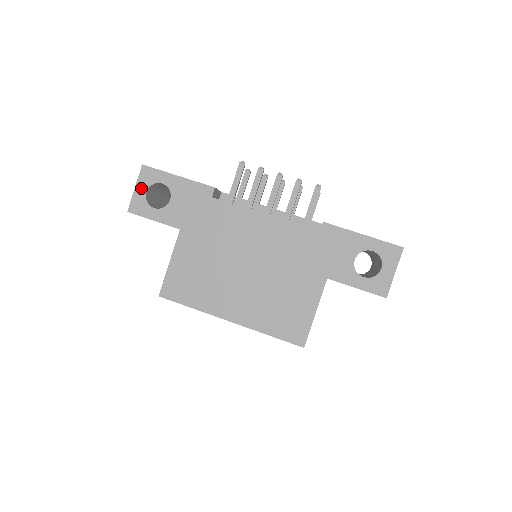
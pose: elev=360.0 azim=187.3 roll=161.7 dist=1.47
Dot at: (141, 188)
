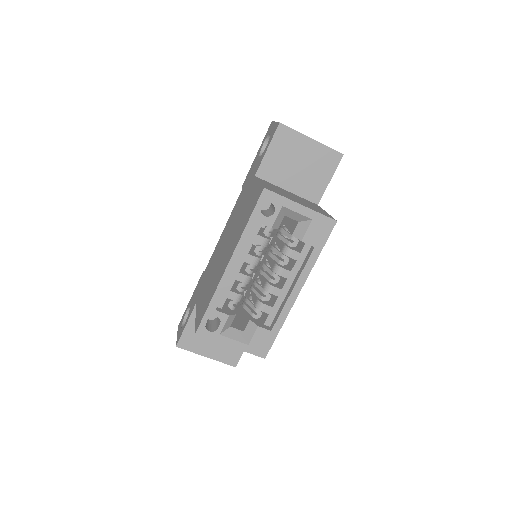
Dot at: (179, 331)
